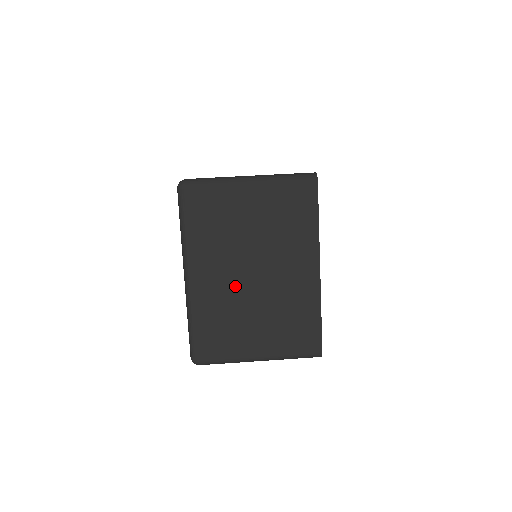
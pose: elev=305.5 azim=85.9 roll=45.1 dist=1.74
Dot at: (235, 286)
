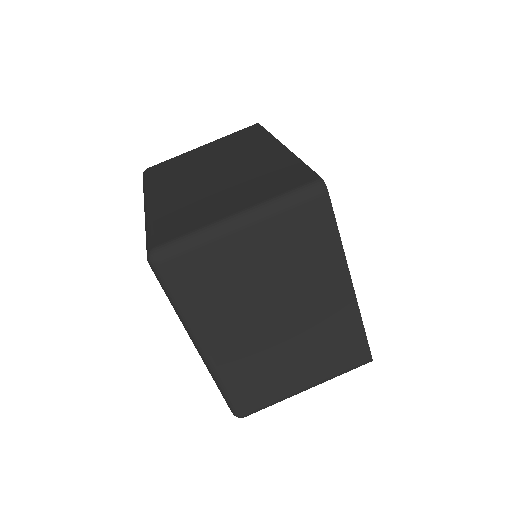
Dot at: (260, 339)
